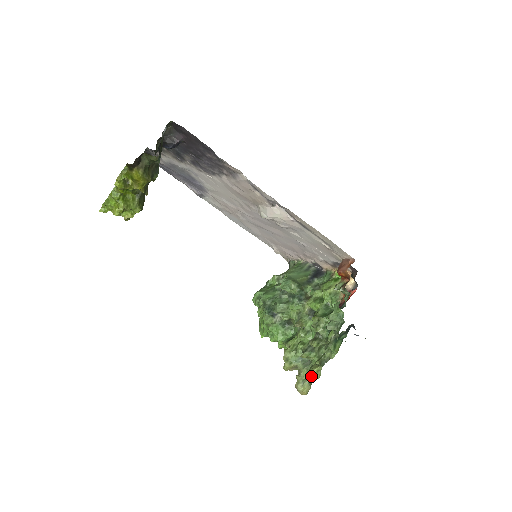
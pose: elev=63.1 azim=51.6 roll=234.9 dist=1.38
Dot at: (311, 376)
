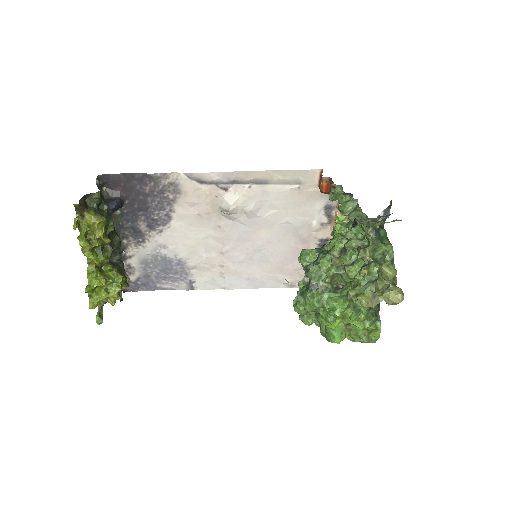
Dot at: (387, 275)
